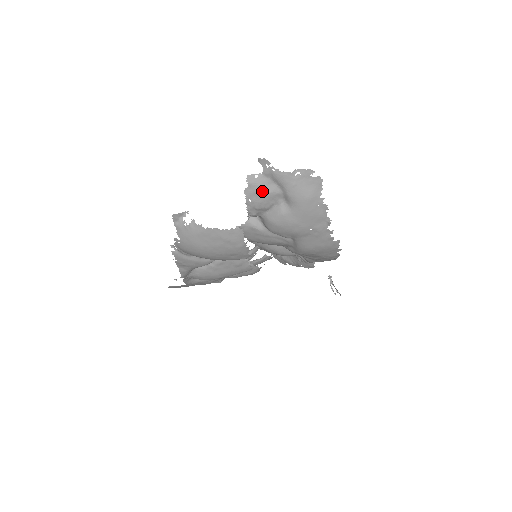
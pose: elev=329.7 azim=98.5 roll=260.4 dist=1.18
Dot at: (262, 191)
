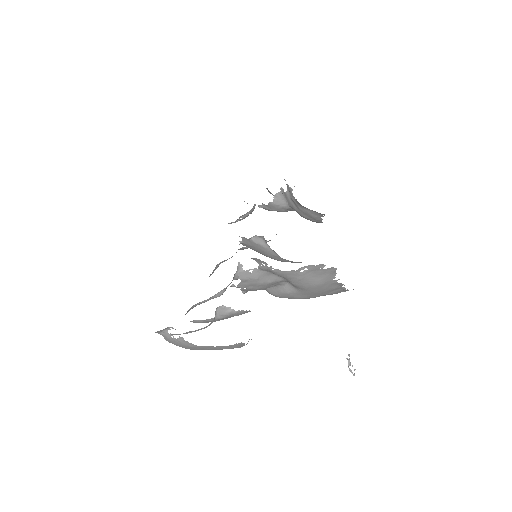
Dot at: (260, 282)
